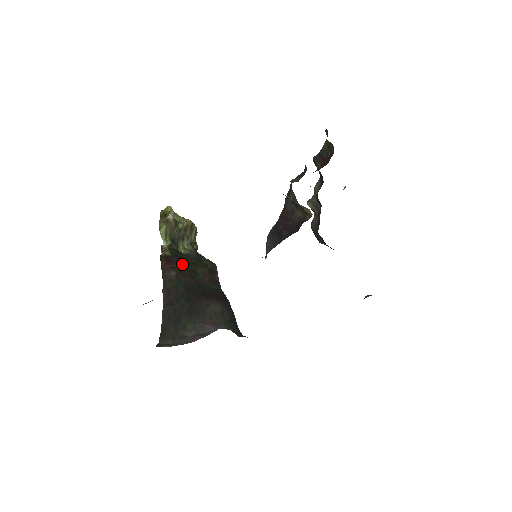
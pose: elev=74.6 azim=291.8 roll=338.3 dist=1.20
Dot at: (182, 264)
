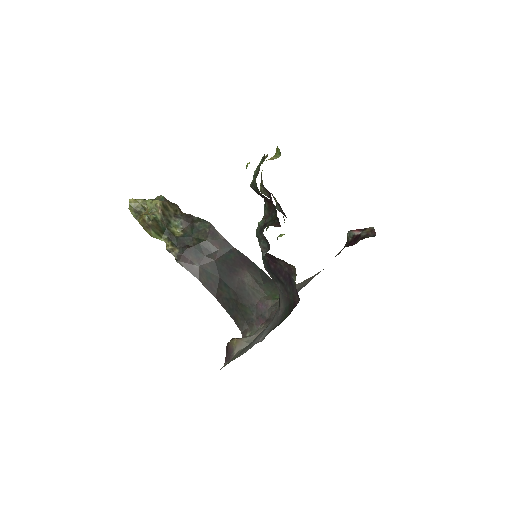
Dot at: (192, 250)
